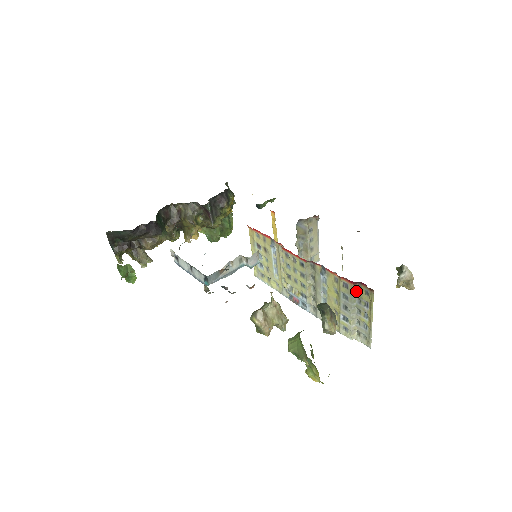
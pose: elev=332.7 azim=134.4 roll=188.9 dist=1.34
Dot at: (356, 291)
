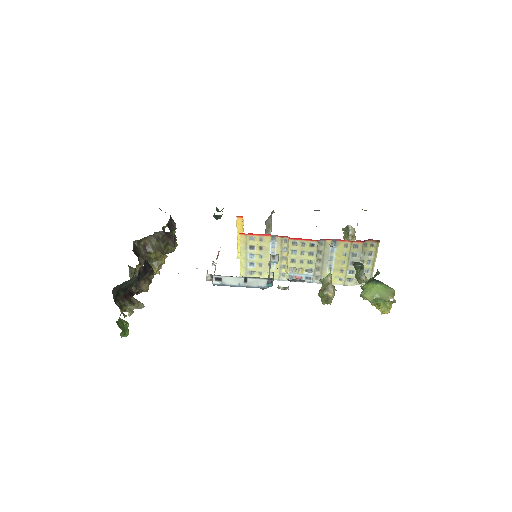
Dot at: (363, 247)
